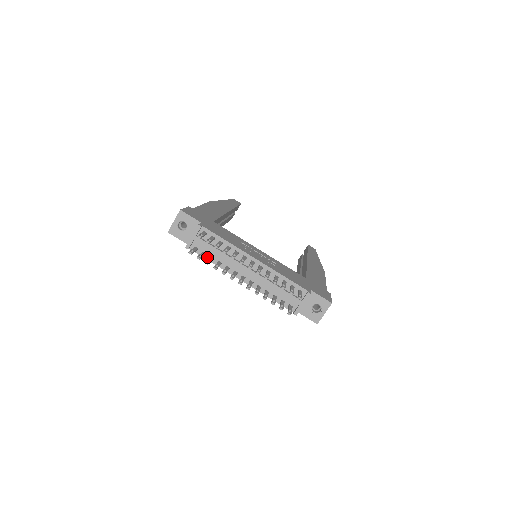
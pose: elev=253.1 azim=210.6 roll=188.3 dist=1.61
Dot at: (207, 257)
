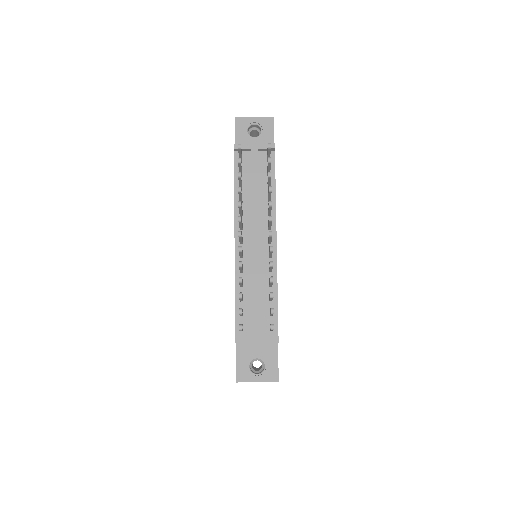
Dot at: occluded
